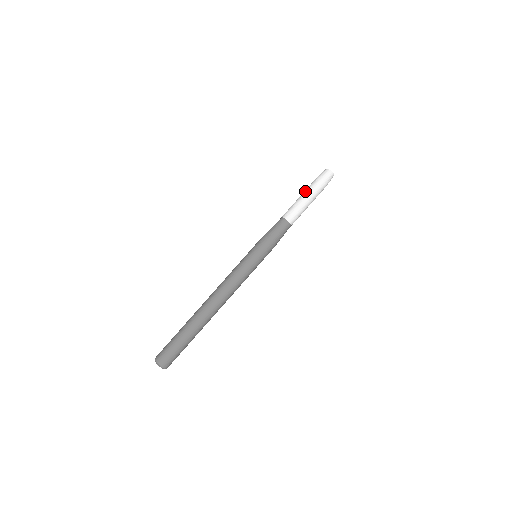
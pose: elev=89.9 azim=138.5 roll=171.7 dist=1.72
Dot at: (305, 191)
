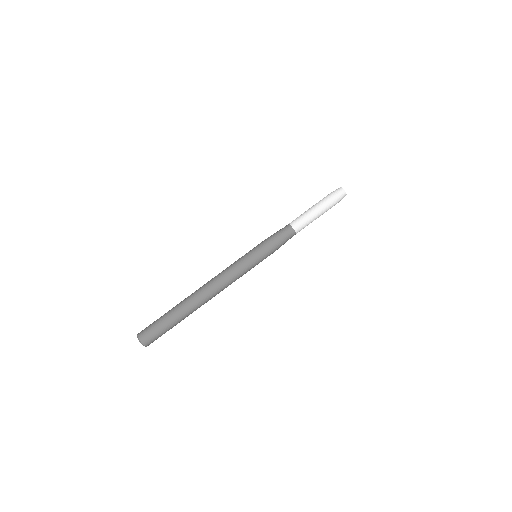
Dot at: occluded
